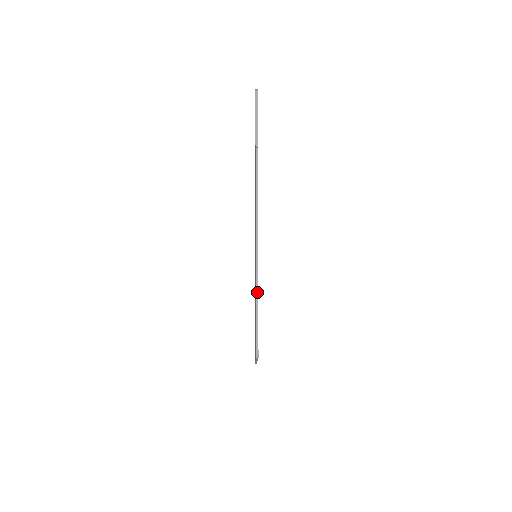
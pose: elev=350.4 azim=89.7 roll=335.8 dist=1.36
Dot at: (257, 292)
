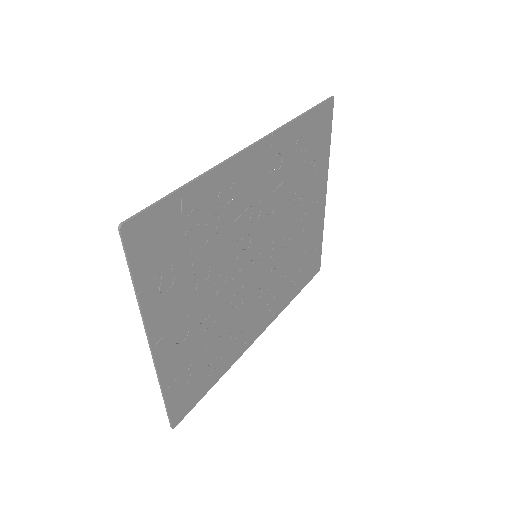
Dot at: (163, 398)
